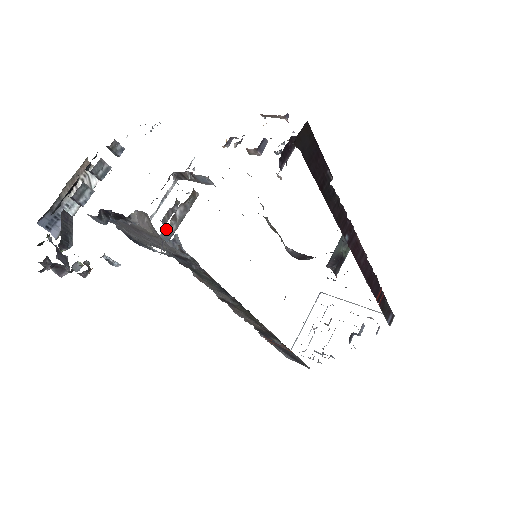
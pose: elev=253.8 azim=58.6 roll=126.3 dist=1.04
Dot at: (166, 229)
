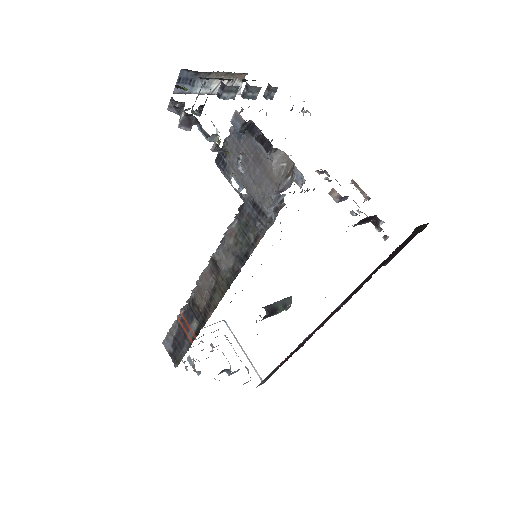
Dot at: occluded
